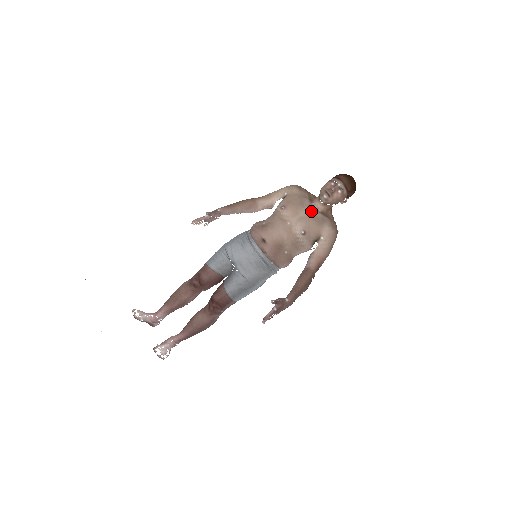
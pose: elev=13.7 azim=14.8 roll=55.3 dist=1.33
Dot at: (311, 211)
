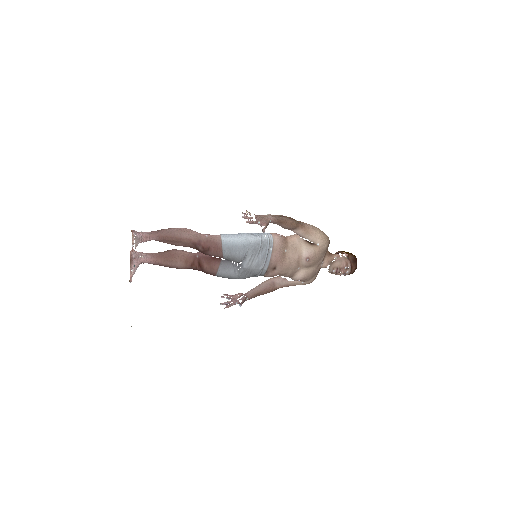
Dot at: (317, 268)
